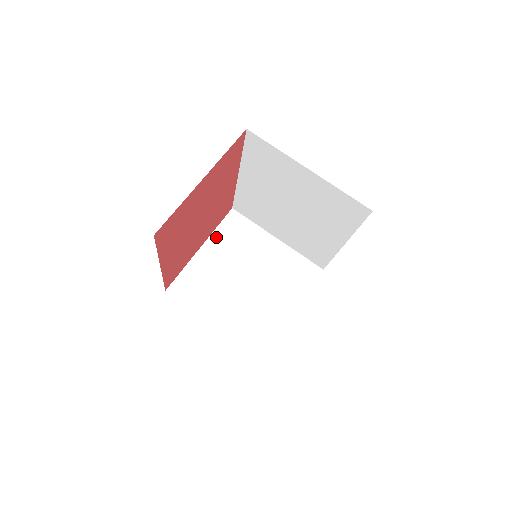
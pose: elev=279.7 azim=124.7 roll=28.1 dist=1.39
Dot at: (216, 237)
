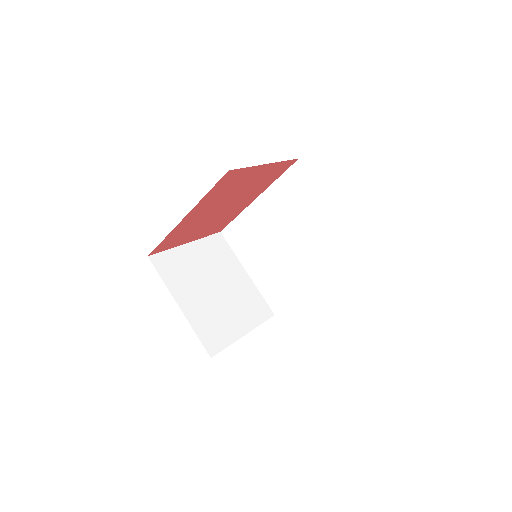
Dot at: (202, 243)
